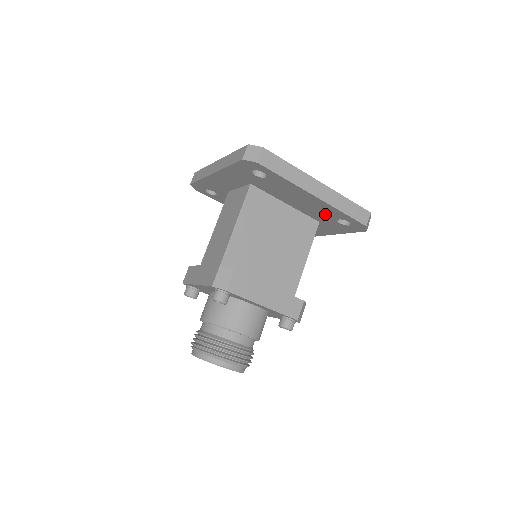
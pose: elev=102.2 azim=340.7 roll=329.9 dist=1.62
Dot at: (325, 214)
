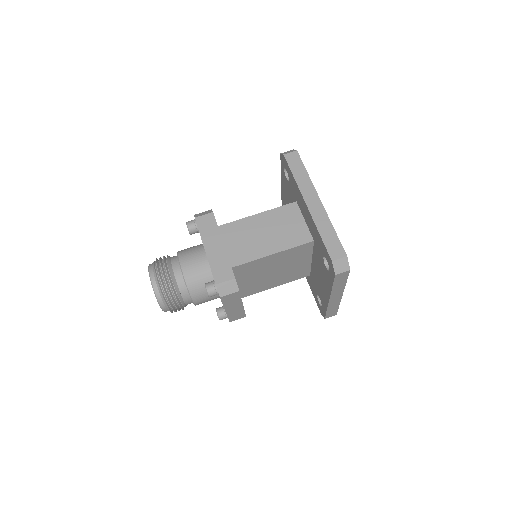
Dot at: (319, 290)
